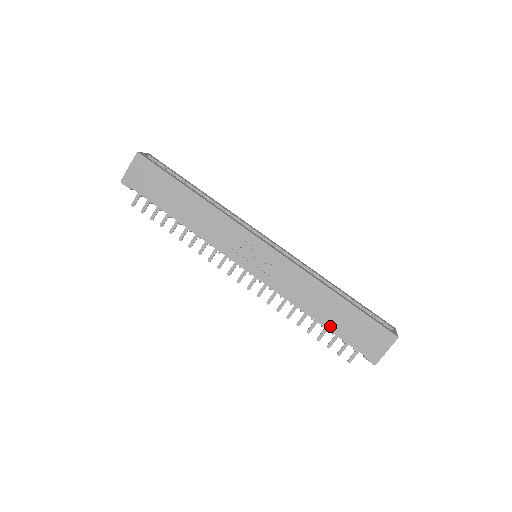
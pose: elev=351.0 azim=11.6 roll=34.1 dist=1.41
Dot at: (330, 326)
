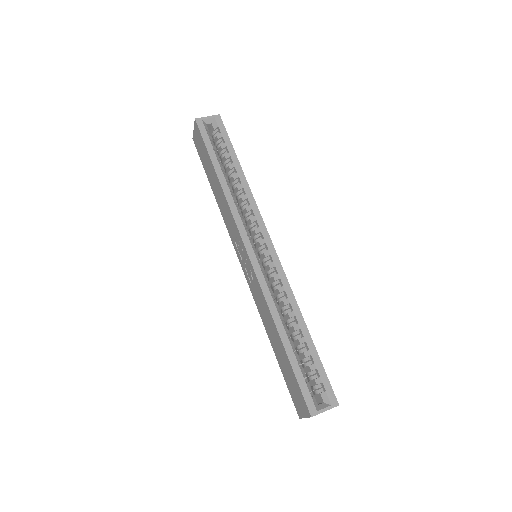
Dot at: (278, 358)
